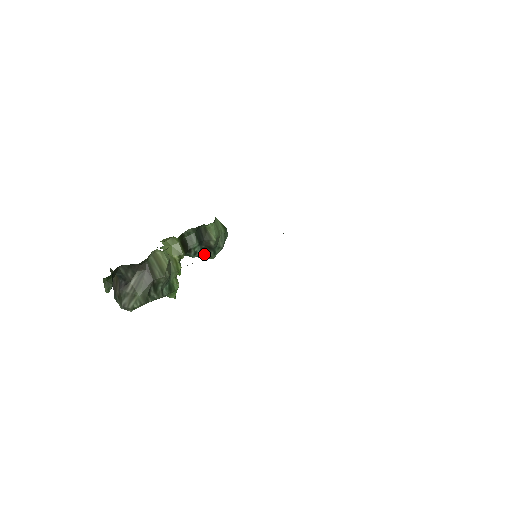
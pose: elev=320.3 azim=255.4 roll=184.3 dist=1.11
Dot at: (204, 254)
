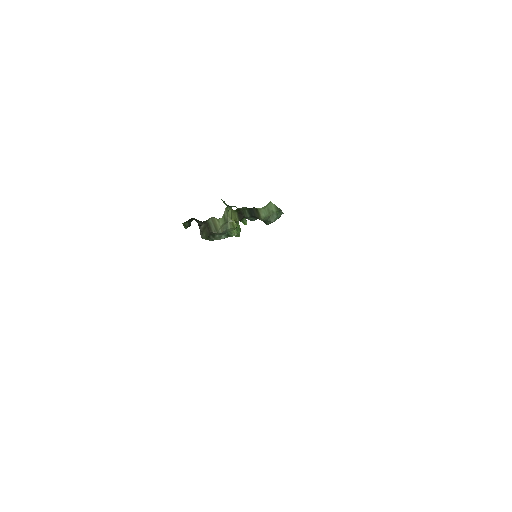
Dot at: occluded
